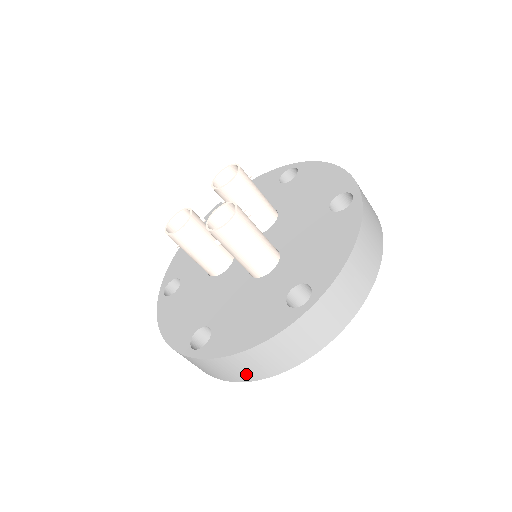
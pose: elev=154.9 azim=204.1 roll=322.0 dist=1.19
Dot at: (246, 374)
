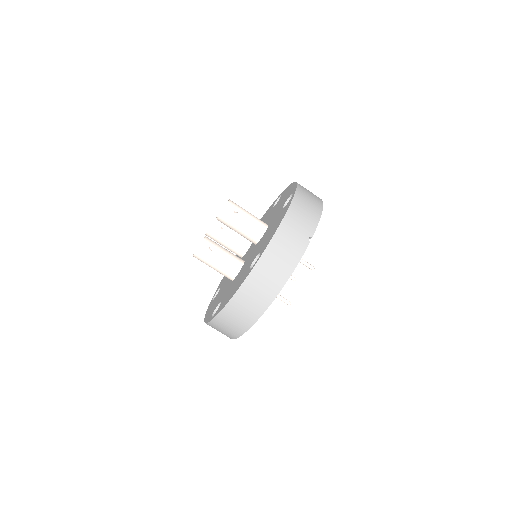
Dot at: occluded
